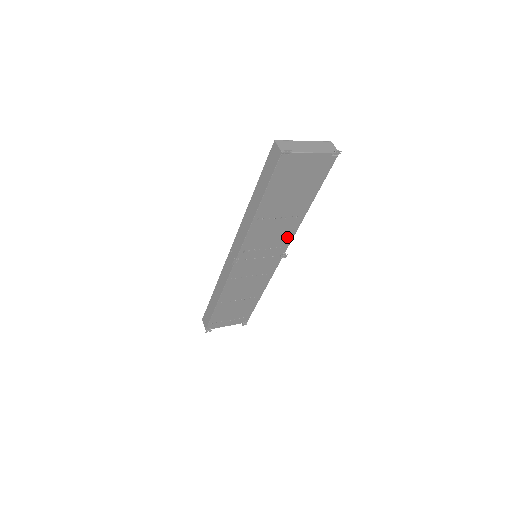
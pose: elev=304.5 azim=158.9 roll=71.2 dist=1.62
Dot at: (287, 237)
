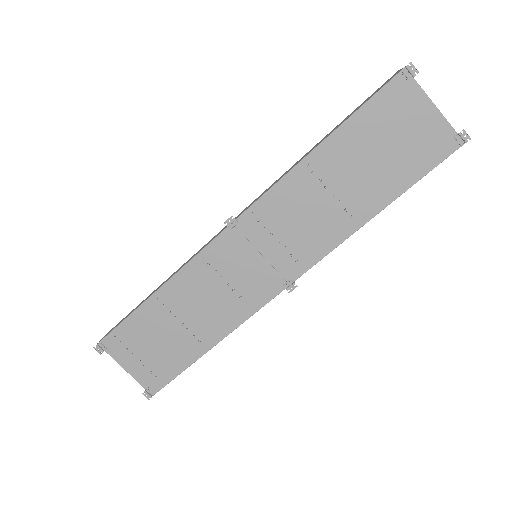
Dot at: (316, 248)
